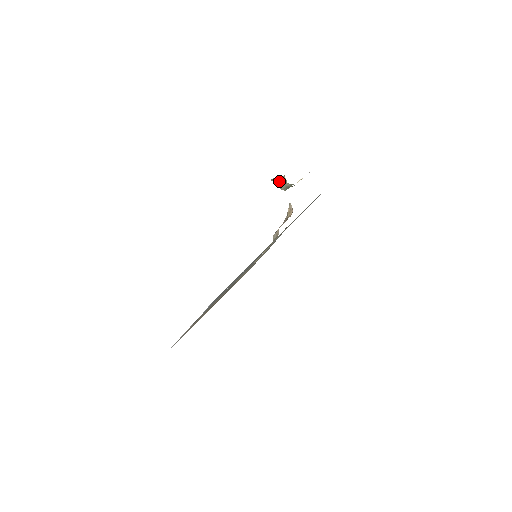
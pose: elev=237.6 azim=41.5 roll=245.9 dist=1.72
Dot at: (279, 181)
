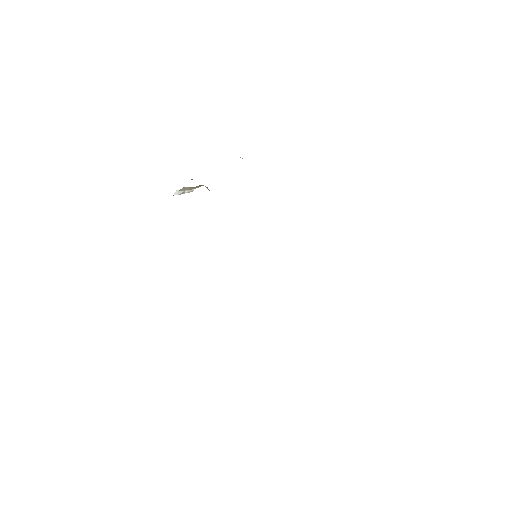
Dot at: occluded
